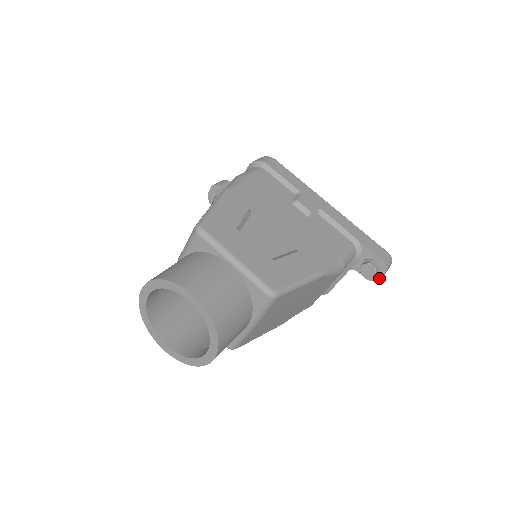
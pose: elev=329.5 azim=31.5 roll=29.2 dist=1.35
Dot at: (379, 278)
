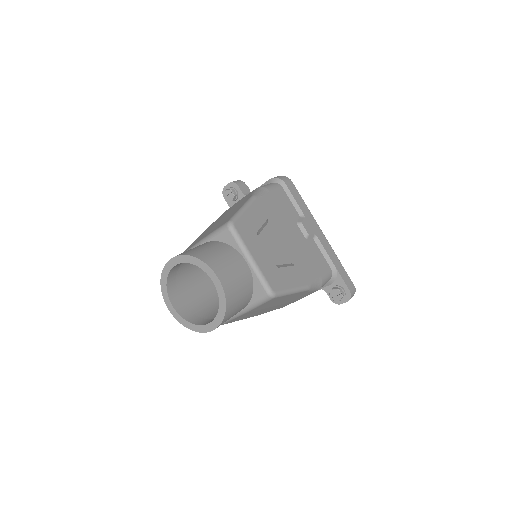
Dot at: (341, 303)
